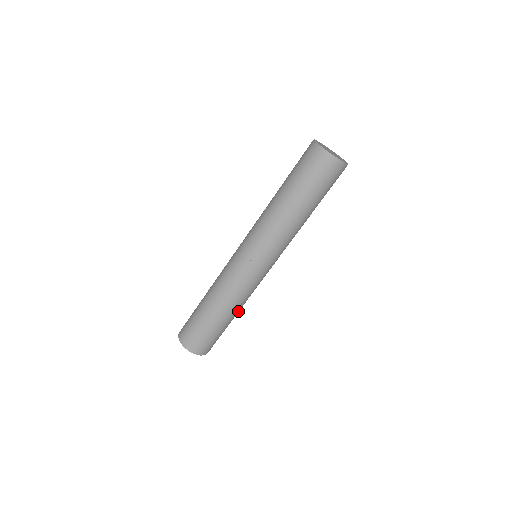
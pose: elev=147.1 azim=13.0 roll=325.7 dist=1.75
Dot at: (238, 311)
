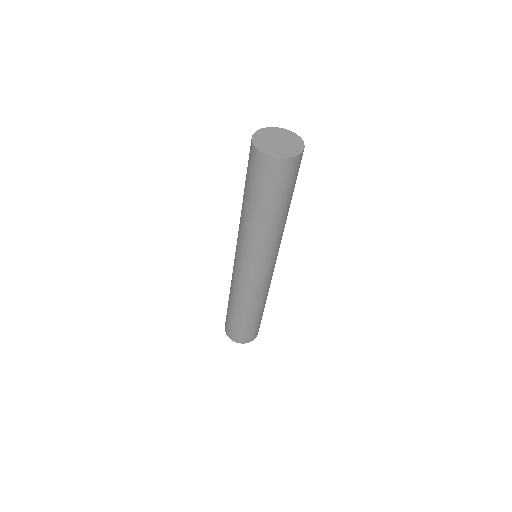
Dot at: occluded
